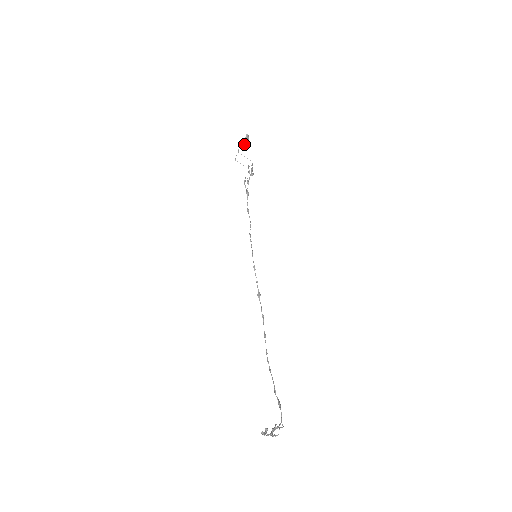
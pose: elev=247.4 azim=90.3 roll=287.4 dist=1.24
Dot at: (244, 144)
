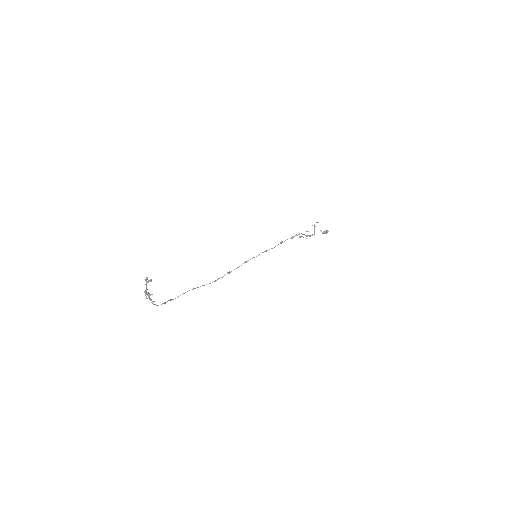
Dot at: (321, 231)
